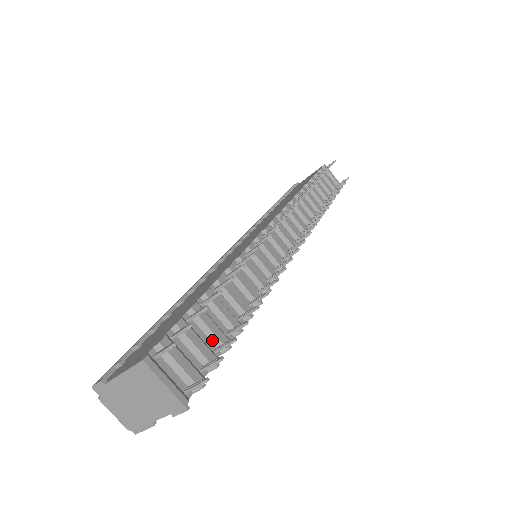
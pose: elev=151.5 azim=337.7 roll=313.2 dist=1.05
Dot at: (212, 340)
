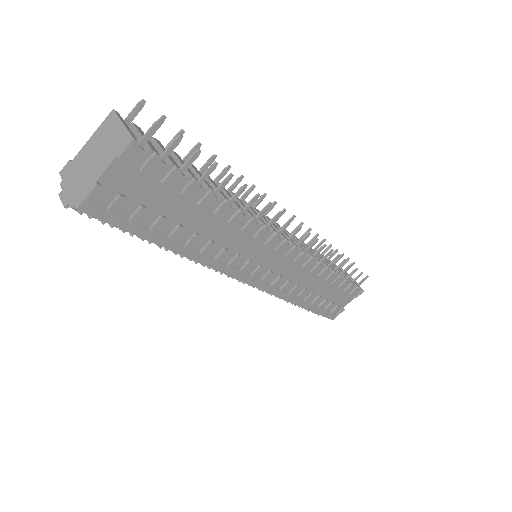
Dot at: occluded
